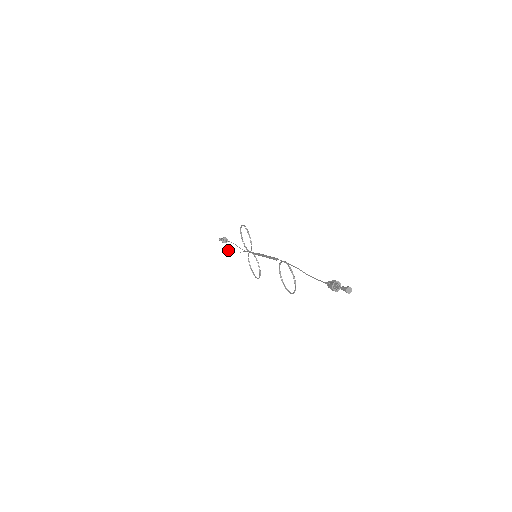
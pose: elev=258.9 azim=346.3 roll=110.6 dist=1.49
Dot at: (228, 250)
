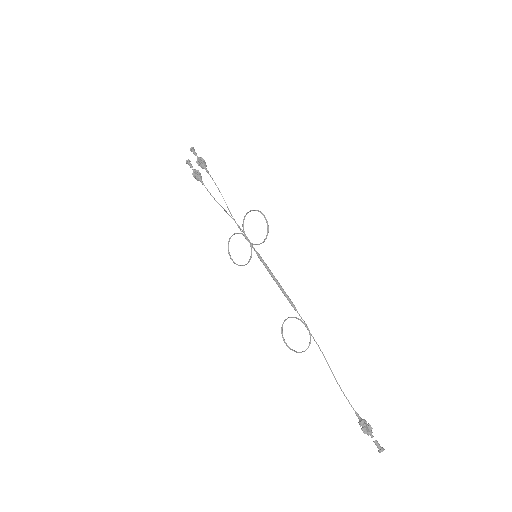
Dot at: (197, 174)
